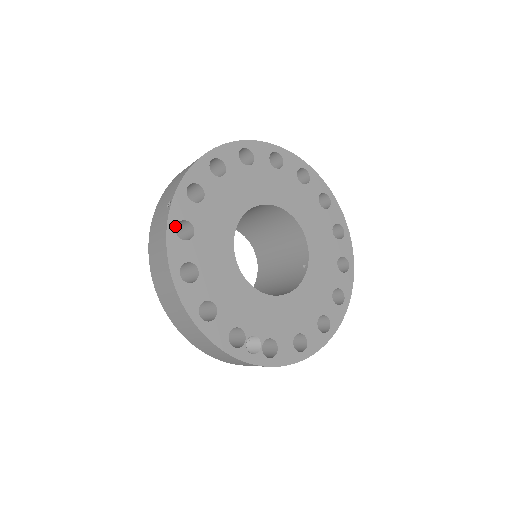
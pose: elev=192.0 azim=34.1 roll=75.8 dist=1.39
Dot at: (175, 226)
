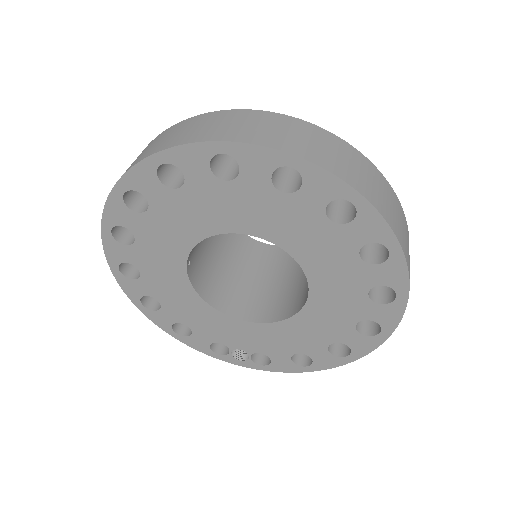
Dot at: (118, 268)
